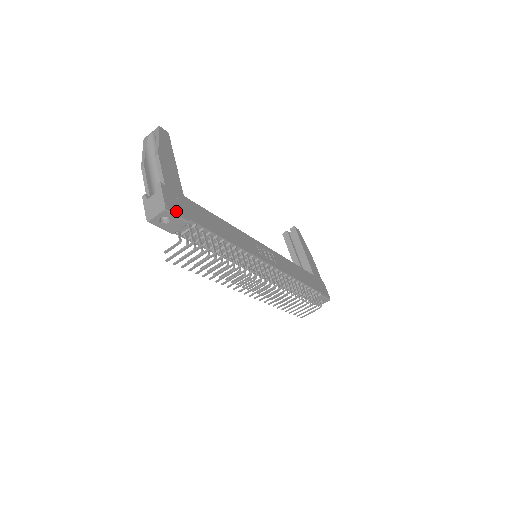
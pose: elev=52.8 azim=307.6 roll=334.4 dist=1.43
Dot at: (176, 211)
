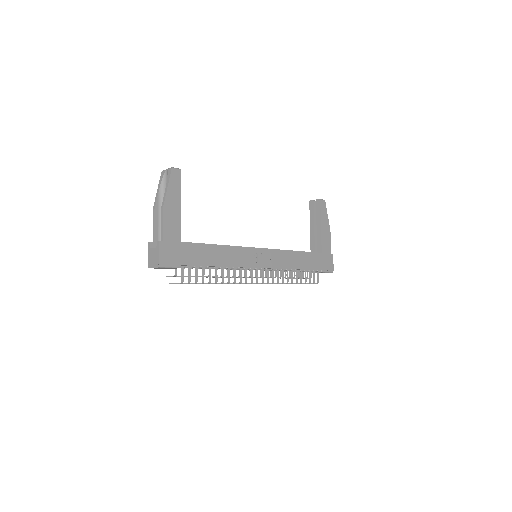
Dot at: (169, 264)
